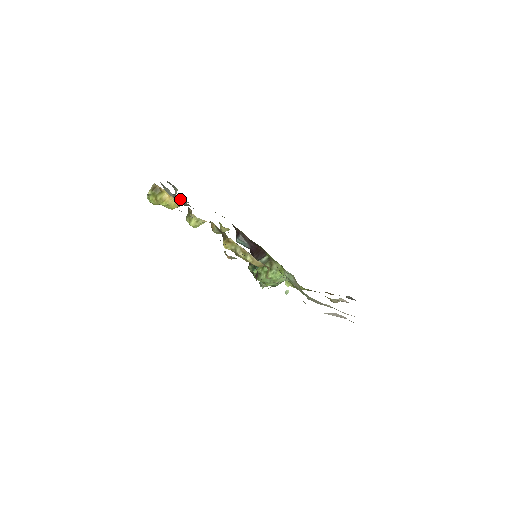
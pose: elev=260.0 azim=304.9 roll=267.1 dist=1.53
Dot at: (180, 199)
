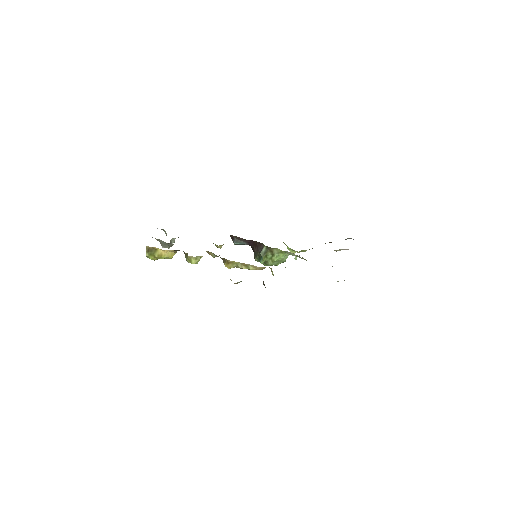
Dot at: occluded
